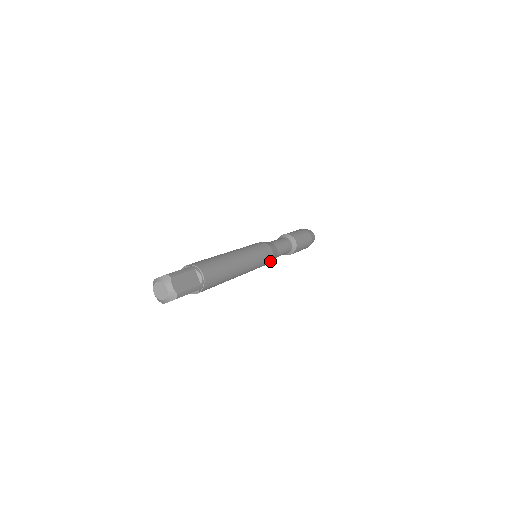
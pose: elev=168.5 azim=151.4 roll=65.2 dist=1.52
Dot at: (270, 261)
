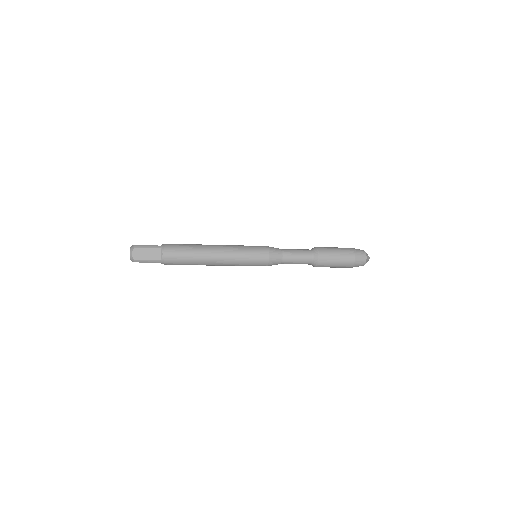
Dot at: (268, 251)
